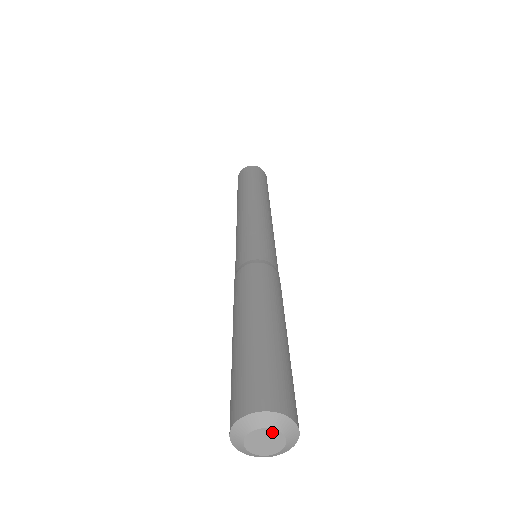
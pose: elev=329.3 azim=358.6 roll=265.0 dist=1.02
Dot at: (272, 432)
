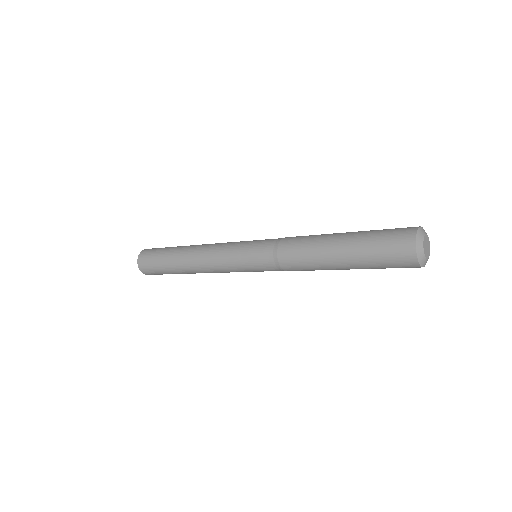
Dot at: (426, 237)
